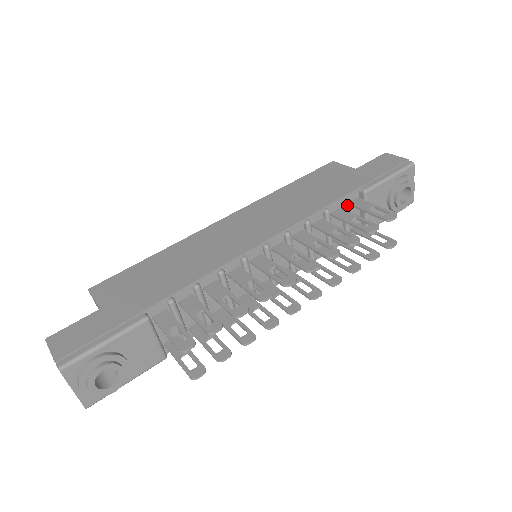
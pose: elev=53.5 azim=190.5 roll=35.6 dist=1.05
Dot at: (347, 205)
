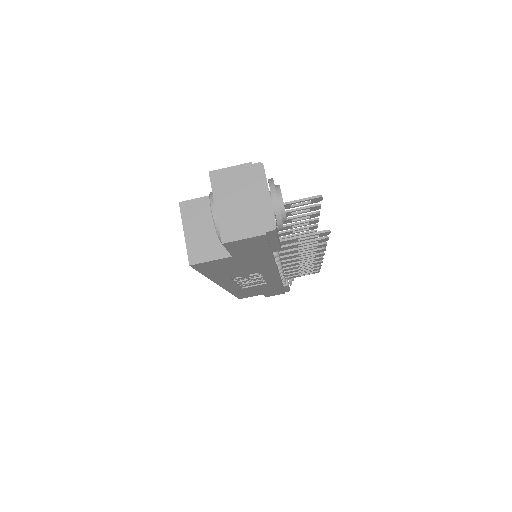
Dot at: occluded
